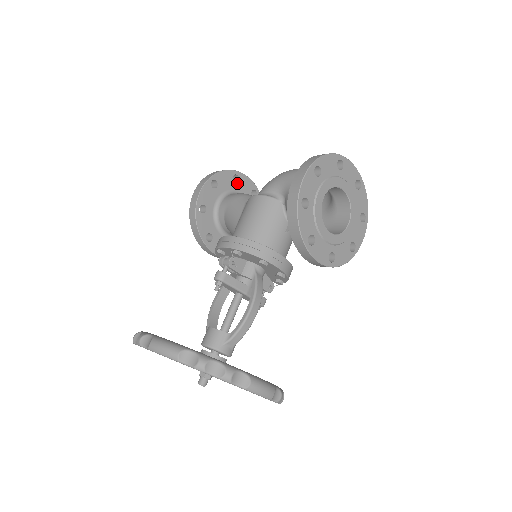
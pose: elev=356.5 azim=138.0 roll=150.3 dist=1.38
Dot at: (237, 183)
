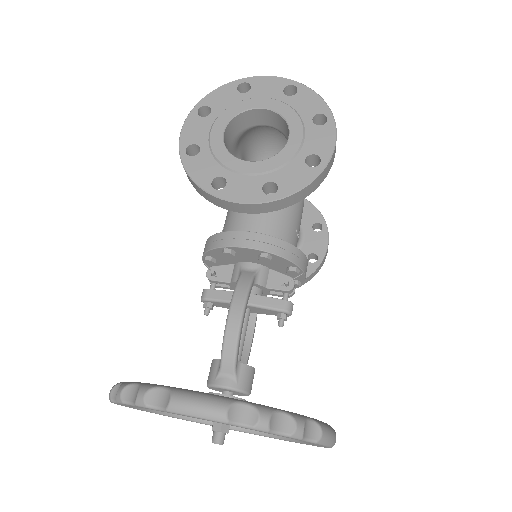
Dot at: occluded
